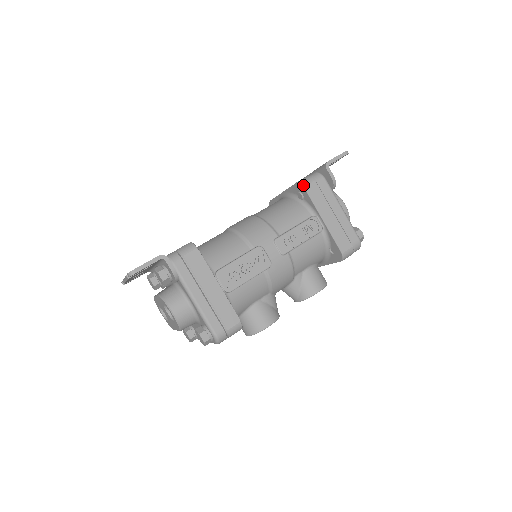
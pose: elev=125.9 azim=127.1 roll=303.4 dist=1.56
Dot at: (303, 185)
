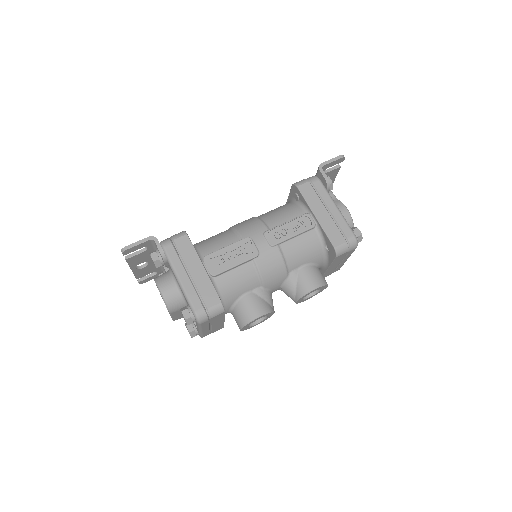
Dot at: (296, 185)
